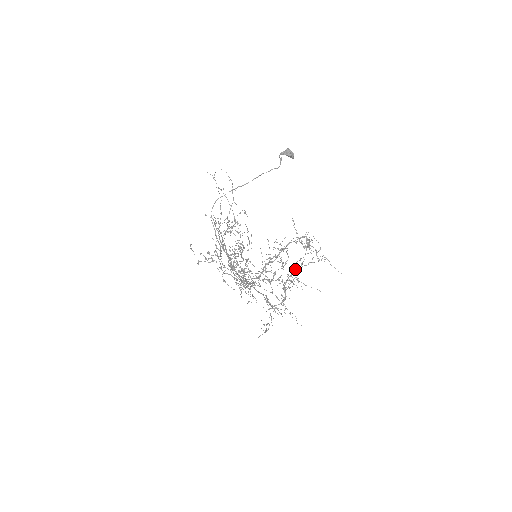
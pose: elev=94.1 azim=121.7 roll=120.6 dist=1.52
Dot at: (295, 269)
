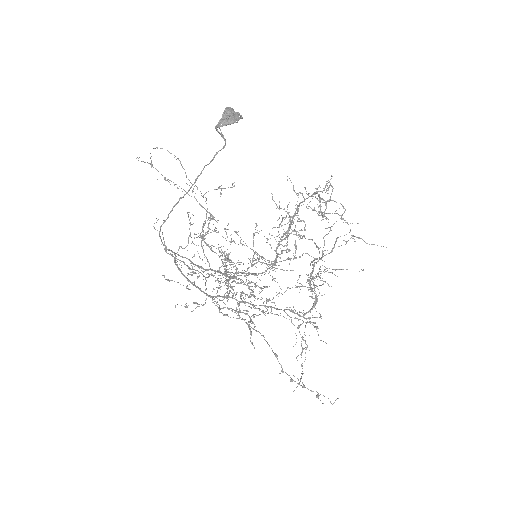
Dot at: (315, 262)
